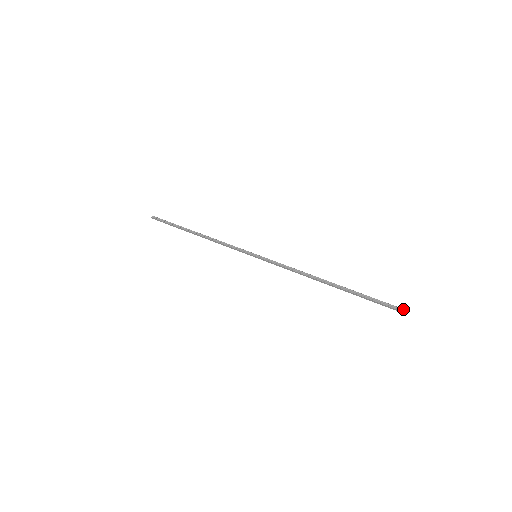
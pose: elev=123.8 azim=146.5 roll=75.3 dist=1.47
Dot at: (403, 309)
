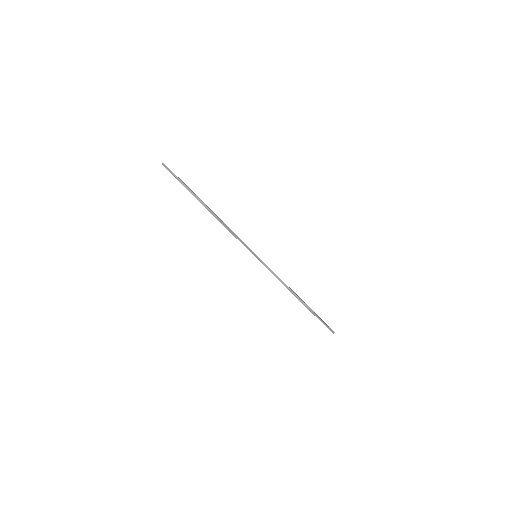
Dot at: occluded
